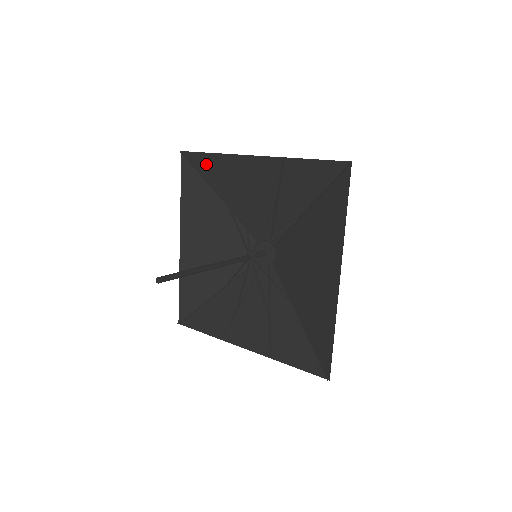
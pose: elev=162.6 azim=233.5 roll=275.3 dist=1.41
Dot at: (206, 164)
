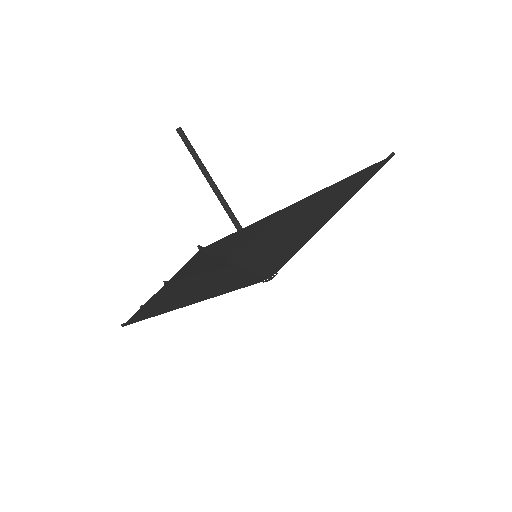
Dot at: occluded
